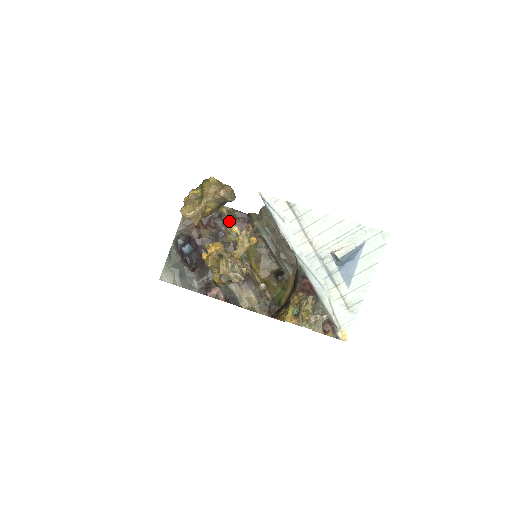
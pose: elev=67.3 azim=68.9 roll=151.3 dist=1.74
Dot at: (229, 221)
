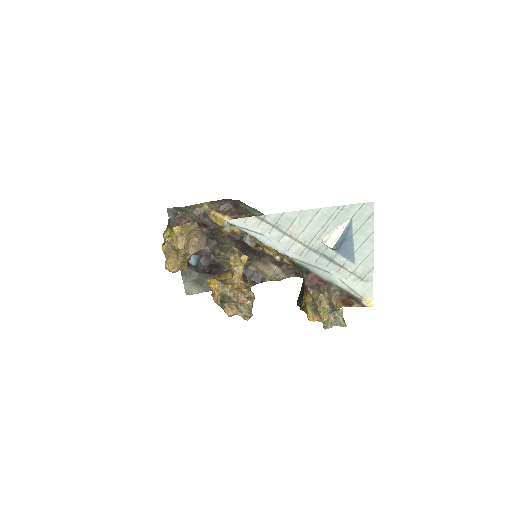
Dot at: (216, 214)
